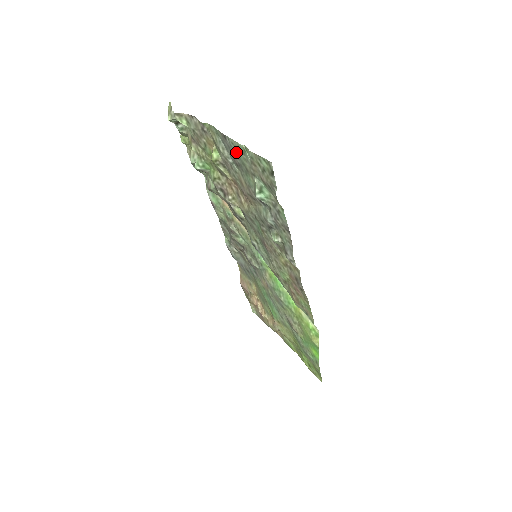
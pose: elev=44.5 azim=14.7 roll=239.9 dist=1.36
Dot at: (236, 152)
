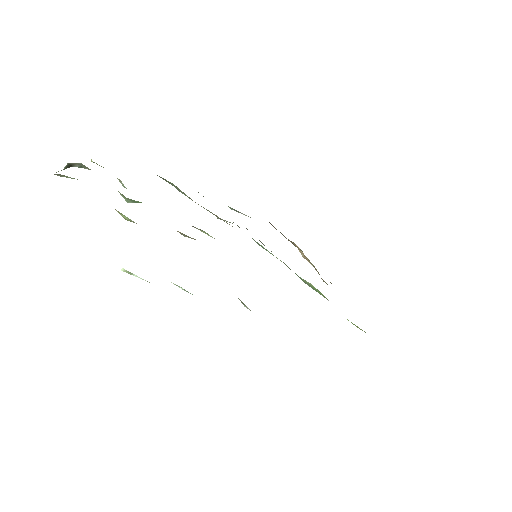
Dot at: occluded
